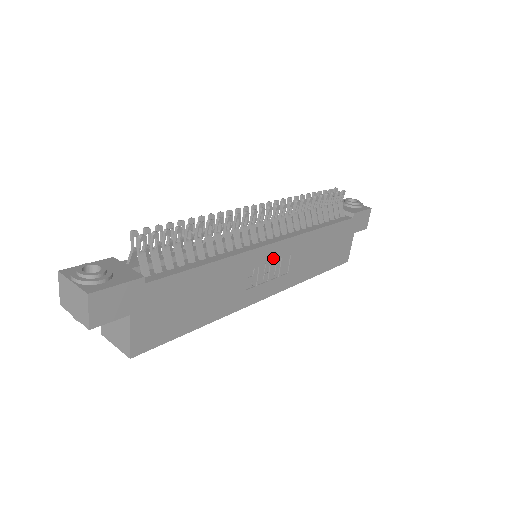
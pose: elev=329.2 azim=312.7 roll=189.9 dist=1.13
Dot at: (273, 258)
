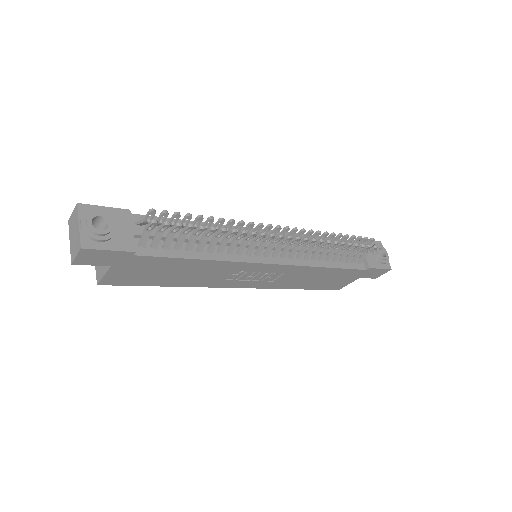
Dot at: (264, 271)
